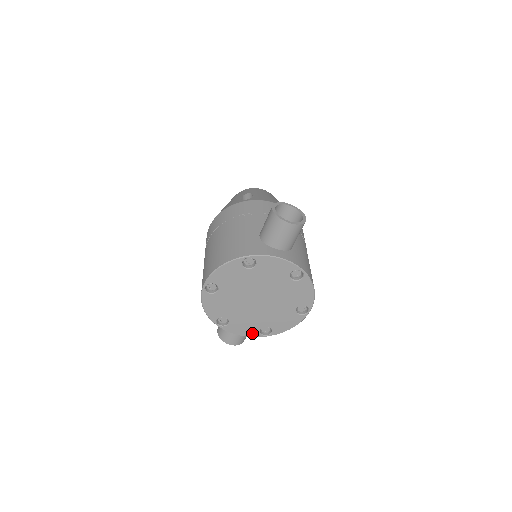
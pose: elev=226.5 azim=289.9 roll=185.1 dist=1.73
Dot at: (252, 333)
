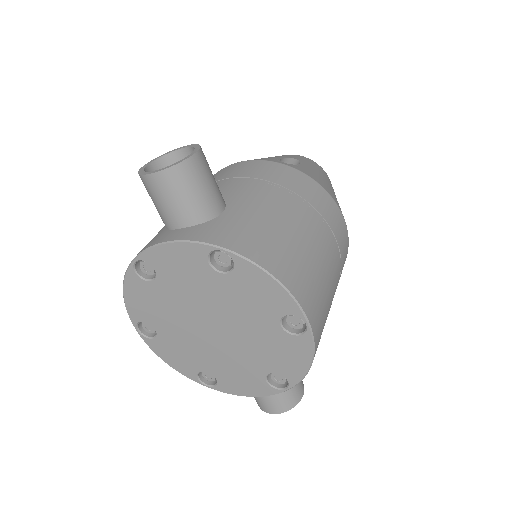
Dot at: (261, 389)
